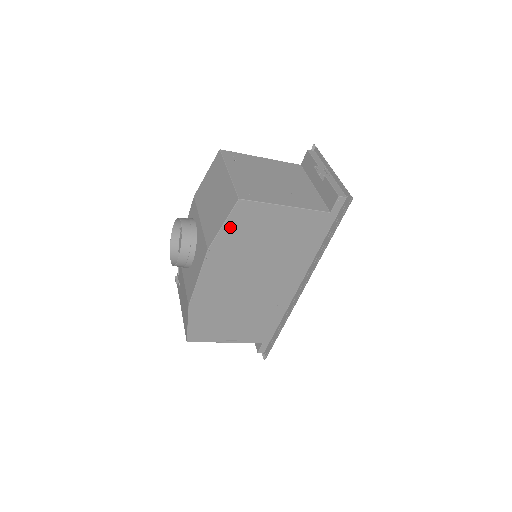
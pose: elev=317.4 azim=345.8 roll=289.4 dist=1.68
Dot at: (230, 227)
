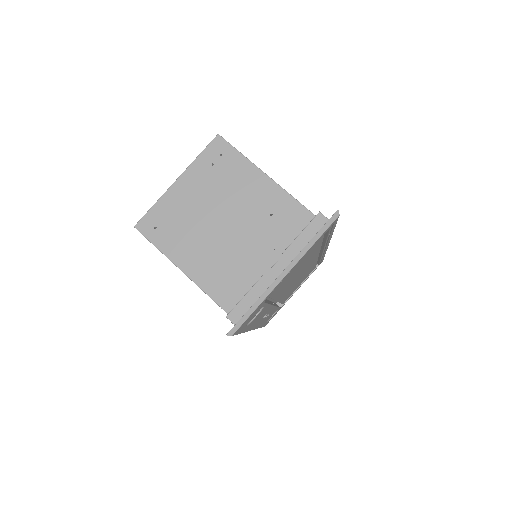
Dot at: occluded
